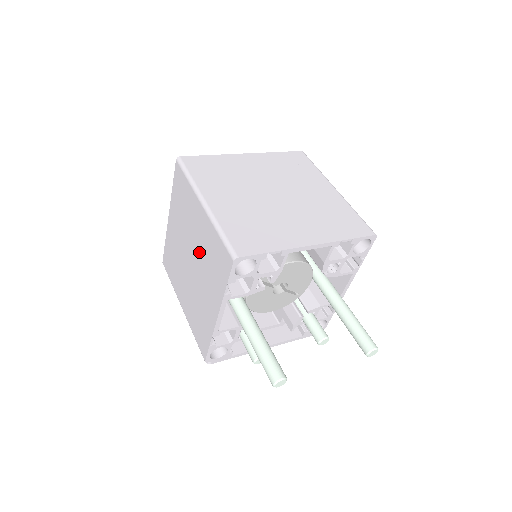
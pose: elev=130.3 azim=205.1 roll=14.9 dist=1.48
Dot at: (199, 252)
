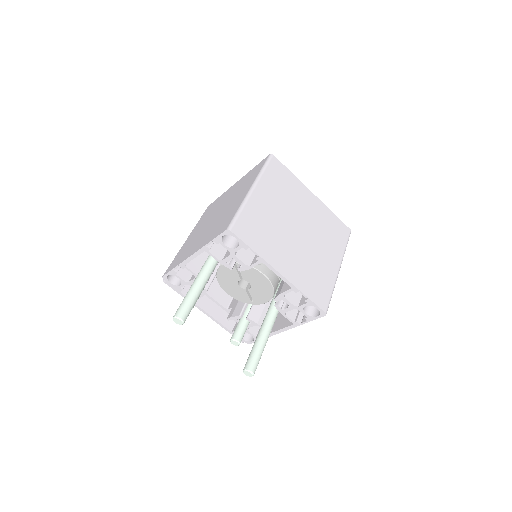
Dot at: (223, 213)
